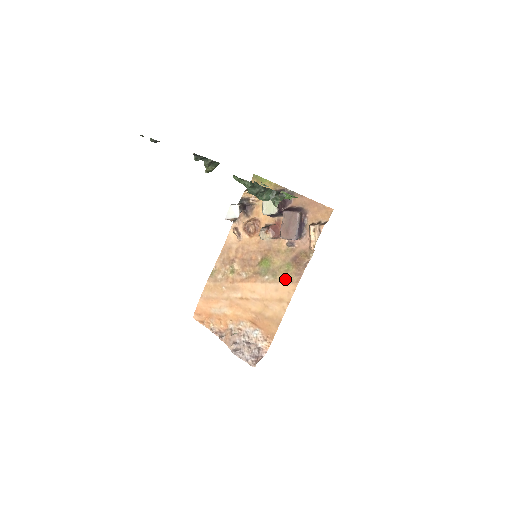
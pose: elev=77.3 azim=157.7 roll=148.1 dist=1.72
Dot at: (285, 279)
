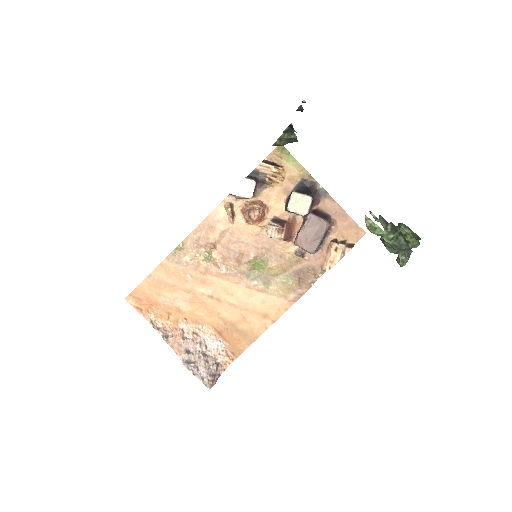
Dot at: (279, 293)
